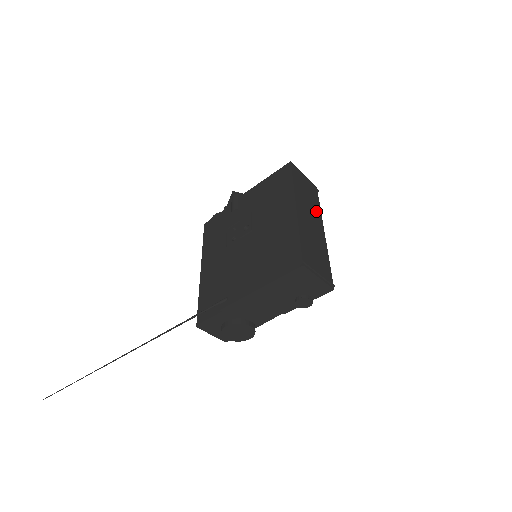
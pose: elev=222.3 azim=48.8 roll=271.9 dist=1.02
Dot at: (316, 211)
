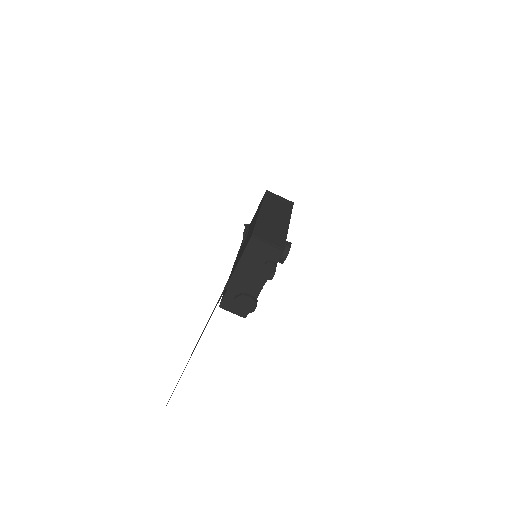
Dot at: (285, 214)
